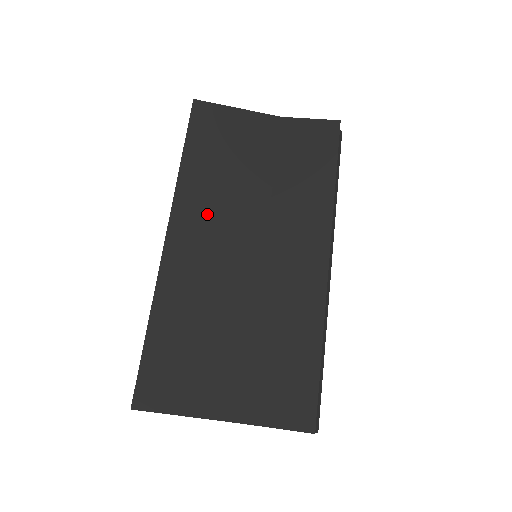
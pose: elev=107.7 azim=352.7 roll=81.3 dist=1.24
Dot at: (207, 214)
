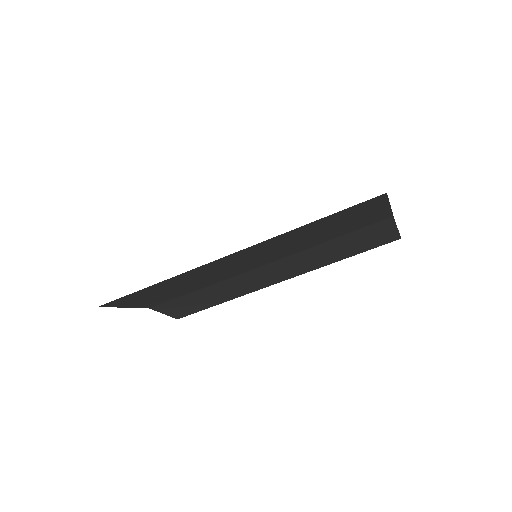
Dot at: (267, 250)
